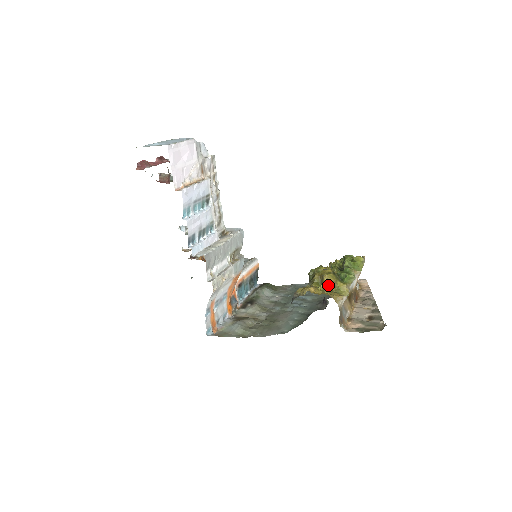
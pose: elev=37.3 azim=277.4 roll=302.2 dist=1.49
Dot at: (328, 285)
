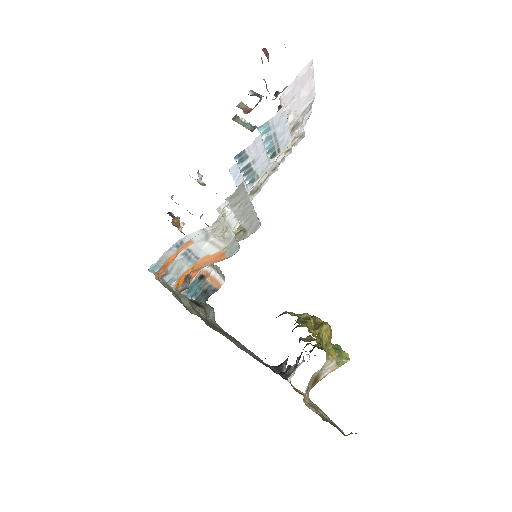
Dot at: (323, 336)
